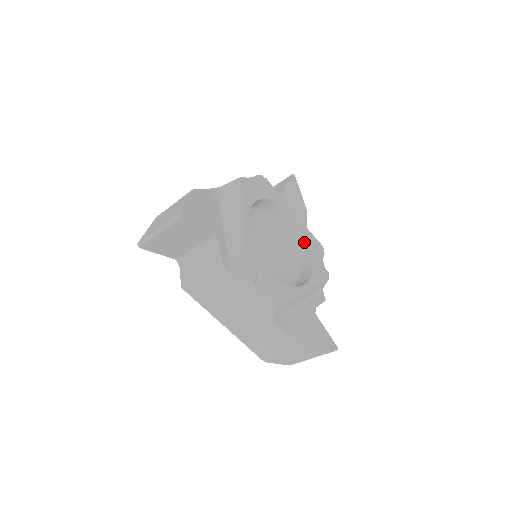
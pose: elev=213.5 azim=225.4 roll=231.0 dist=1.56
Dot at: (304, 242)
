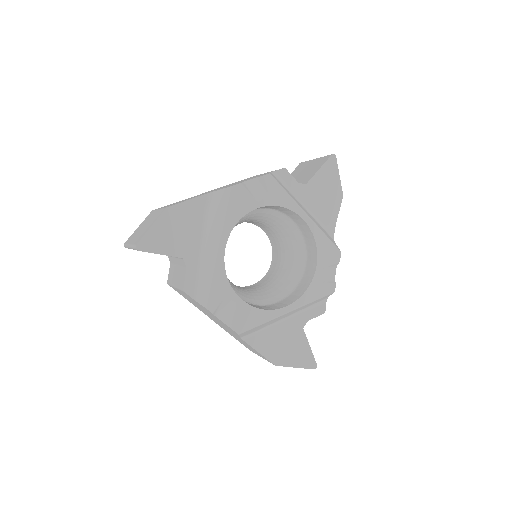
Dot at: (314, 249)
